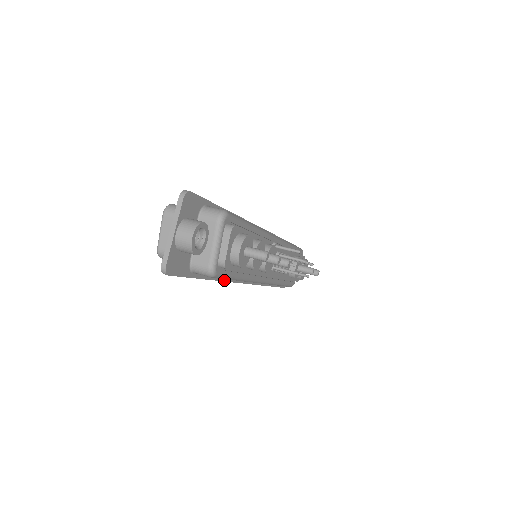
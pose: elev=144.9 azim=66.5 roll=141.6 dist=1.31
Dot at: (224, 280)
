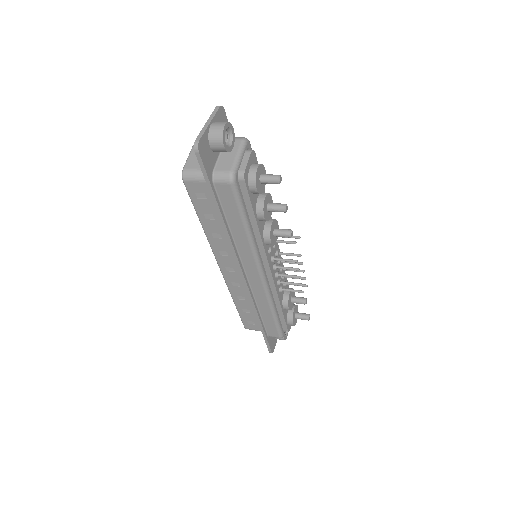
Dot at: (231, 239)
